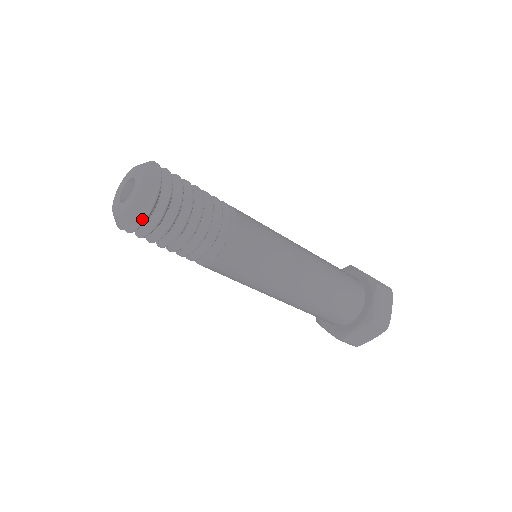
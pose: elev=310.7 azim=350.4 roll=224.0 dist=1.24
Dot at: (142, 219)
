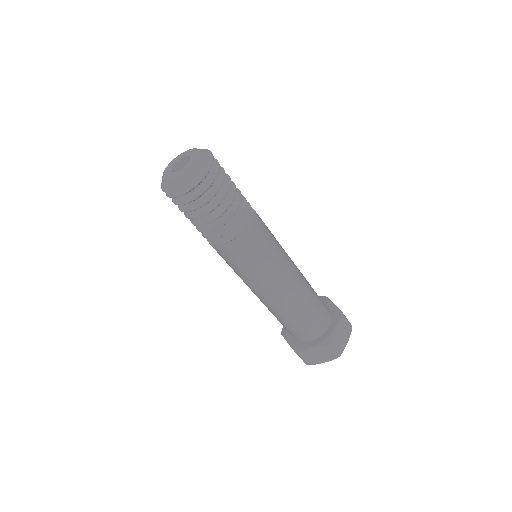
Dot at: (187, 189)
